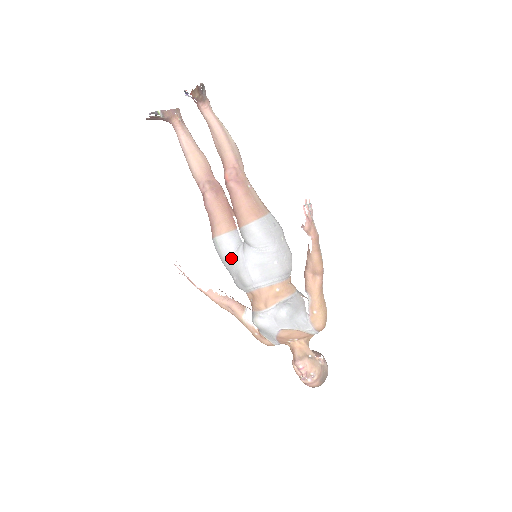
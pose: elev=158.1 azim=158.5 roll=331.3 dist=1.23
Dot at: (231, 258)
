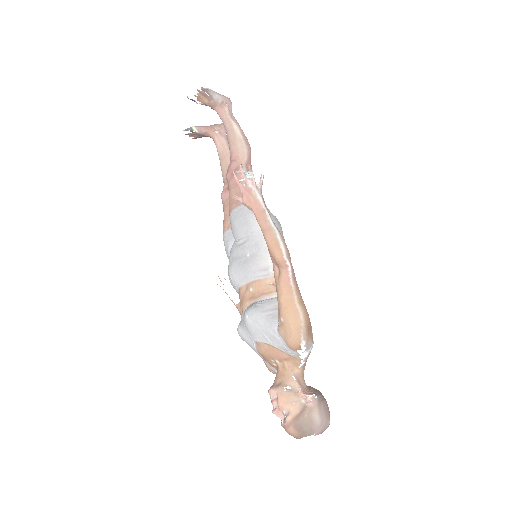
Dot at: occluded
